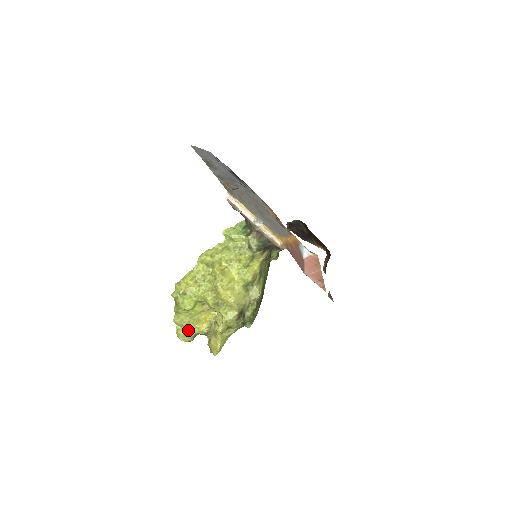
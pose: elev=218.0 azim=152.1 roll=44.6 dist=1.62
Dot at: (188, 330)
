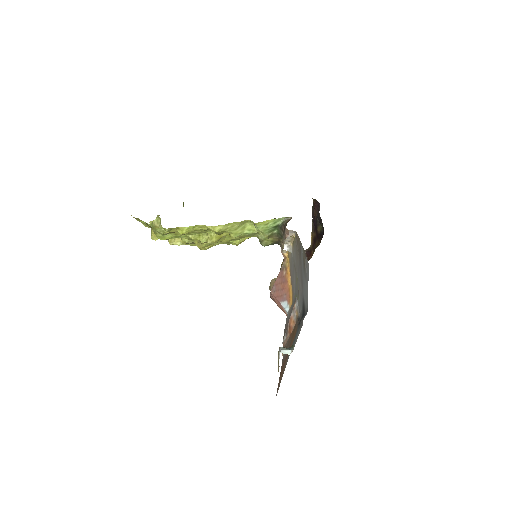
Dot at: occluded
